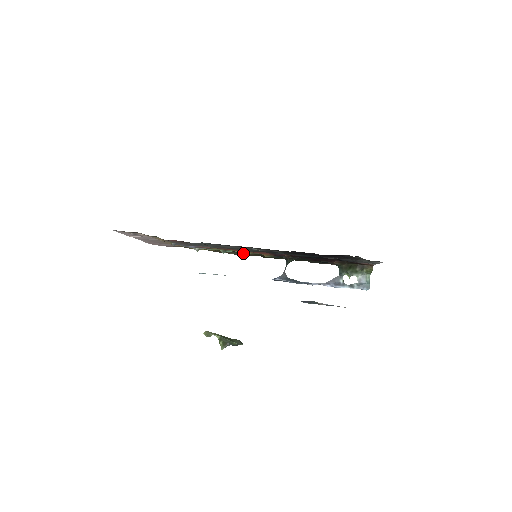
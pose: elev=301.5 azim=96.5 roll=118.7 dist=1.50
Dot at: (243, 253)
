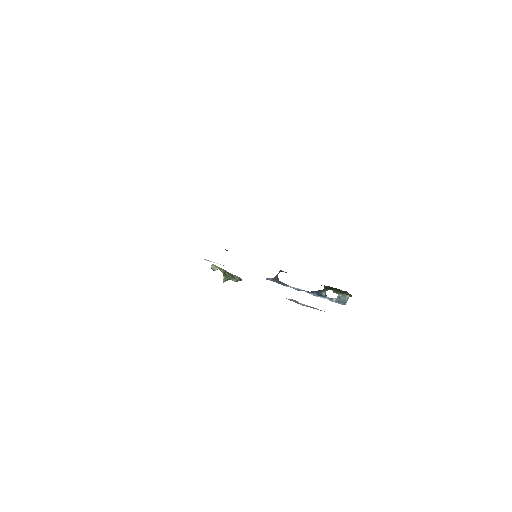
Dot at: occluded
